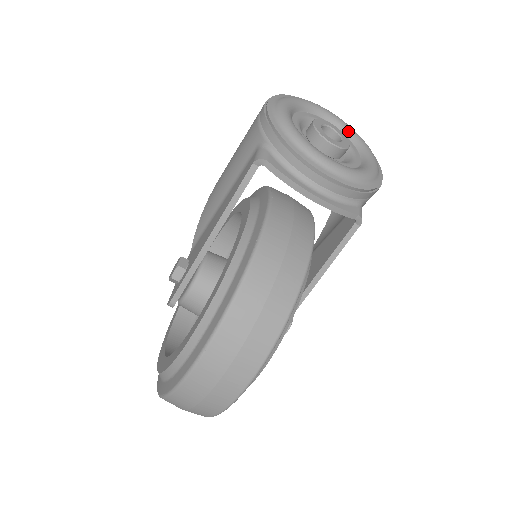
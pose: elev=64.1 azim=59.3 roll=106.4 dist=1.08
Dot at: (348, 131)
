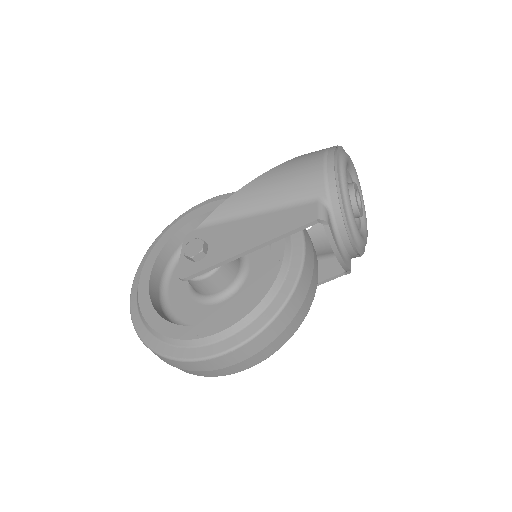
Dot at: (359, 189)
